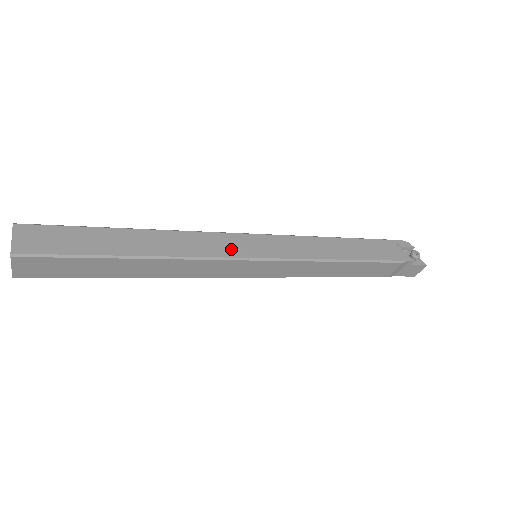
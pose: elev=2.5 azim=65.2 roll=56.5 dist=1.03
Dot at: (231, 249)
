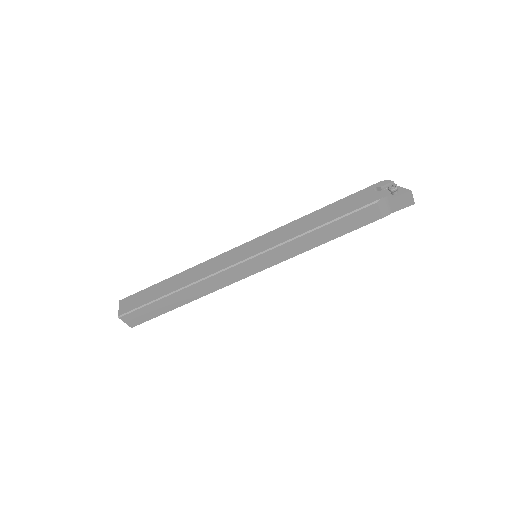
Dot at: (229, 261)
